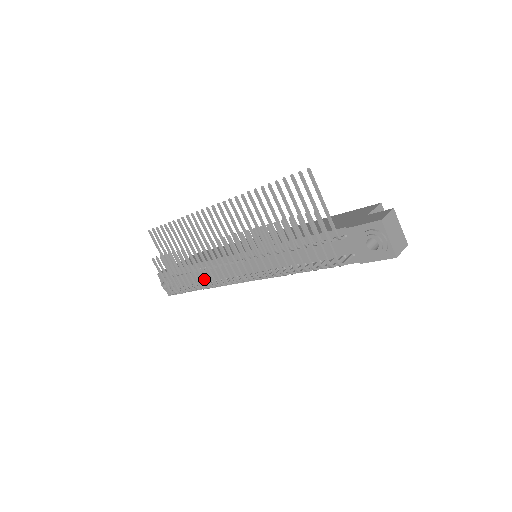
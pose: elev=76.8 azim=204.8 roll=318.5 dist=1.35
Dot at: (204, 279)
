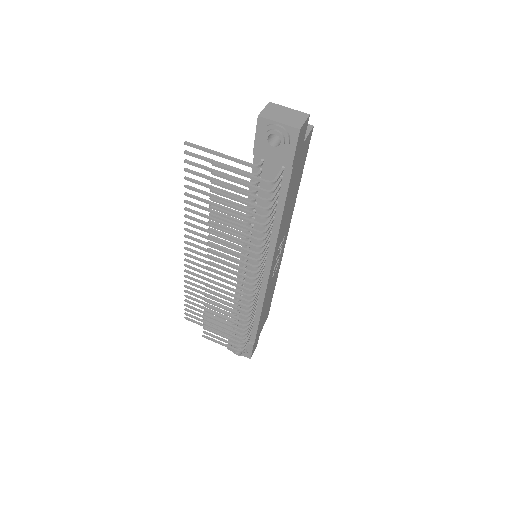
Dot at: occluded
